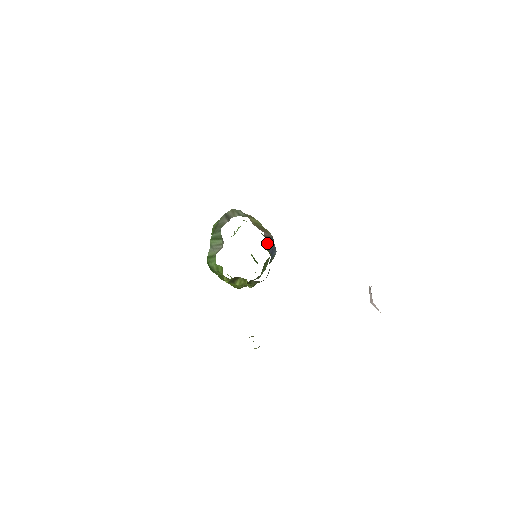
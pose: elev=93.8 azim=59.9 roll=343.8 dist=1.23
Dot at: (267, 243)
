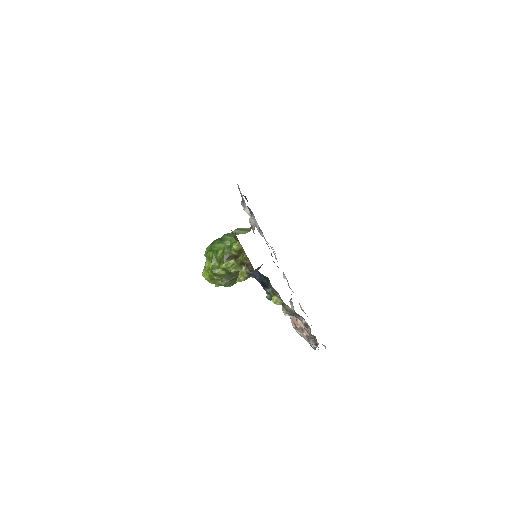
Dot at: occluded
